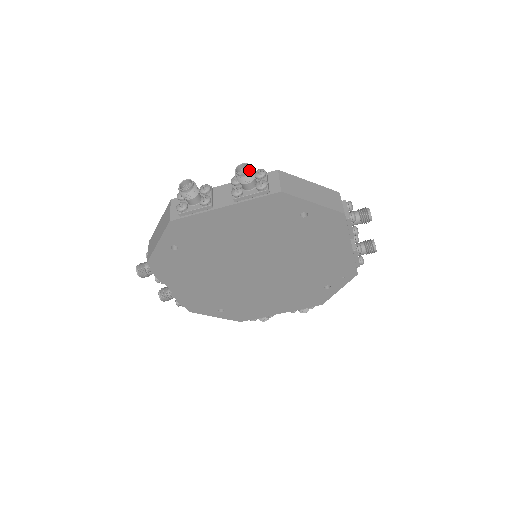
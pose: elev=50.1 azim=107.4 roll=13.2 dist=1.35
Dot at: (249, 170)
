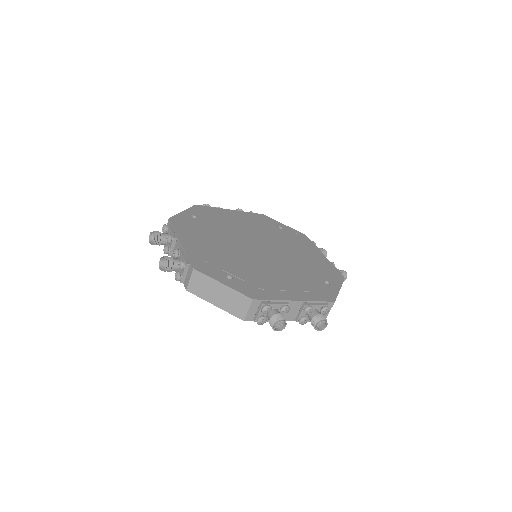
Dot at: occluded
